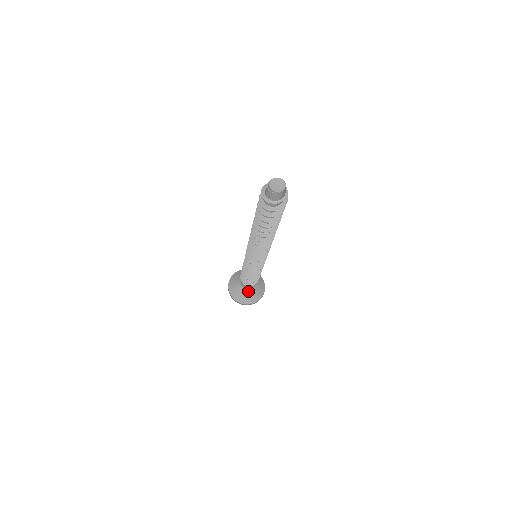
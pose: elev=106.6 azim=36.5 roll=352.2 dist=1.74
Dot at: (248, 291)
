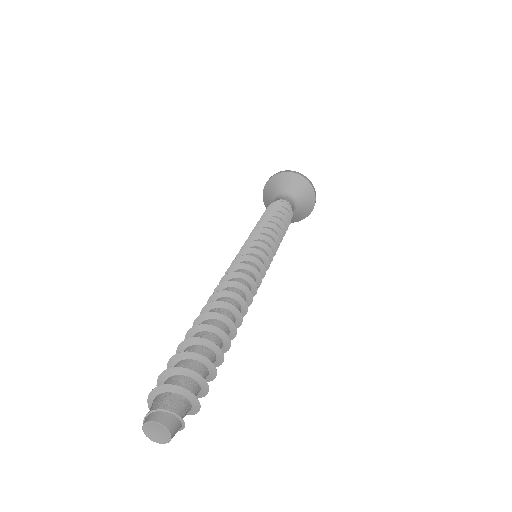
Dot at: occluded
